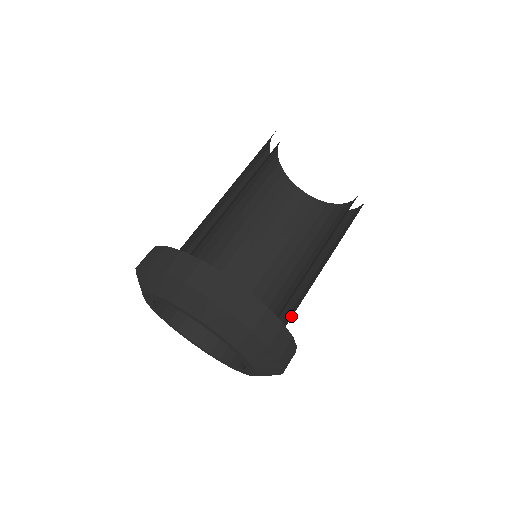
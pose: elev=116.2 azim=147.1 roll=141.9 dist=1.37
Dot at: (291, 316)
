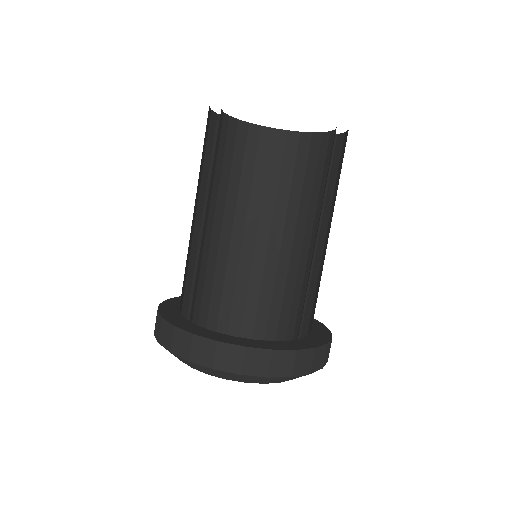
Dot at: occluded
